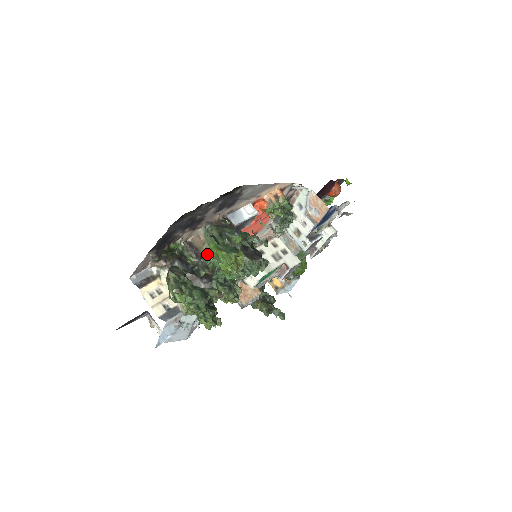
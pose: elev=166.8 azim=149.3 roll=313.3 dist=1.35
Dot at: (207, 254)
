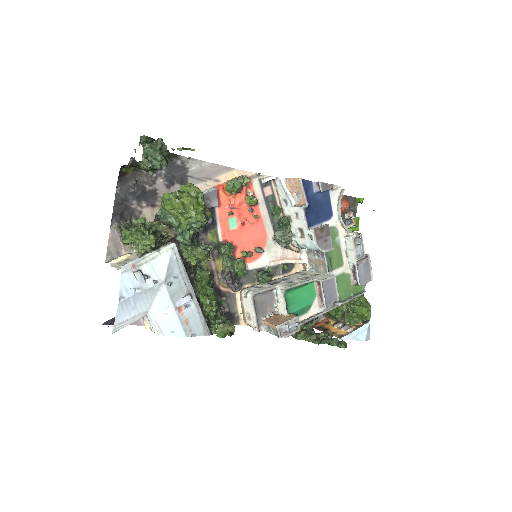
Dot at: (161, 213)
